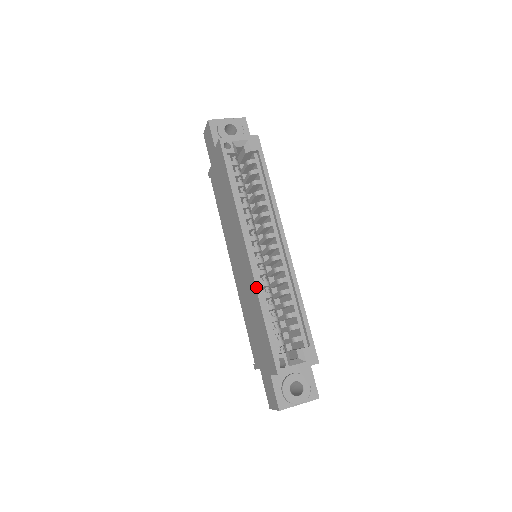
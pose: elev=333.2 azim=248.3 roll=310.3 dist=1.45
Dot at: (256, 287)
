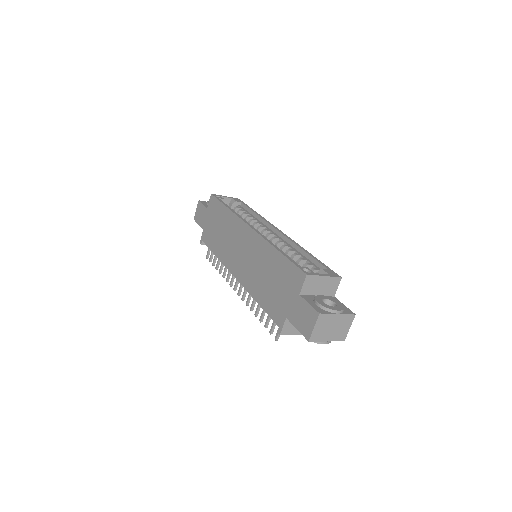
Dot at: (265, 239)
